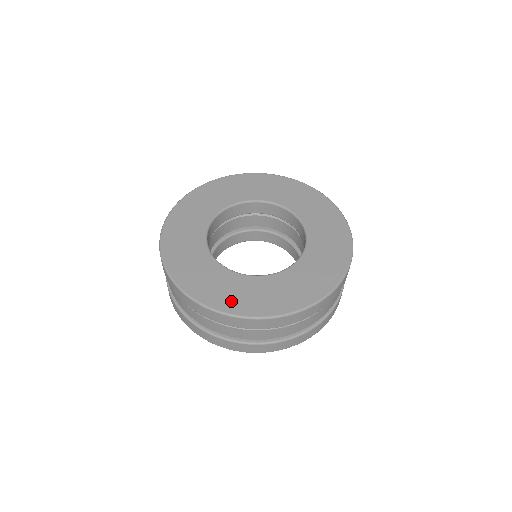
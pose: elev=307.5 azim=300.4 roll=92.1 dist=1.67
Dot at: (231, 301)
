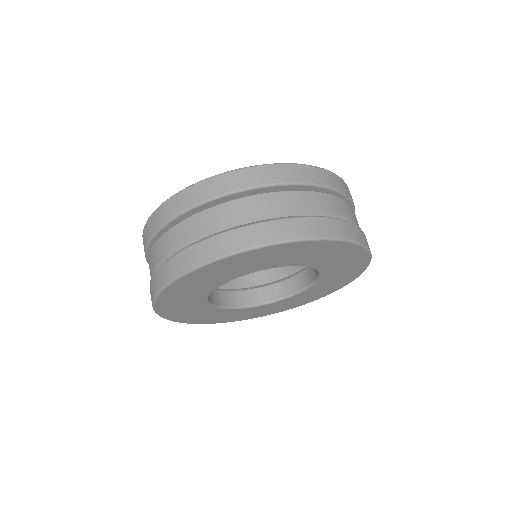
Dot at: occluded
